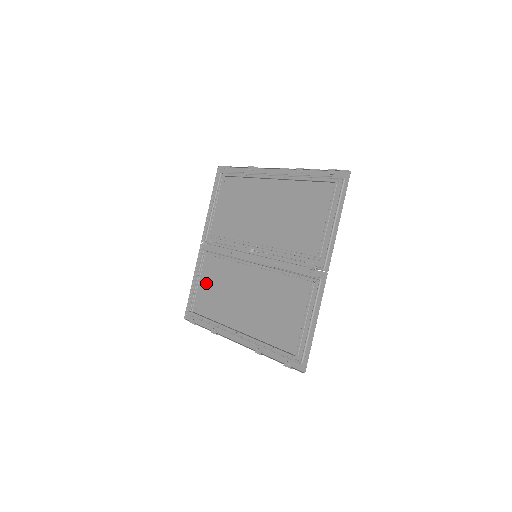
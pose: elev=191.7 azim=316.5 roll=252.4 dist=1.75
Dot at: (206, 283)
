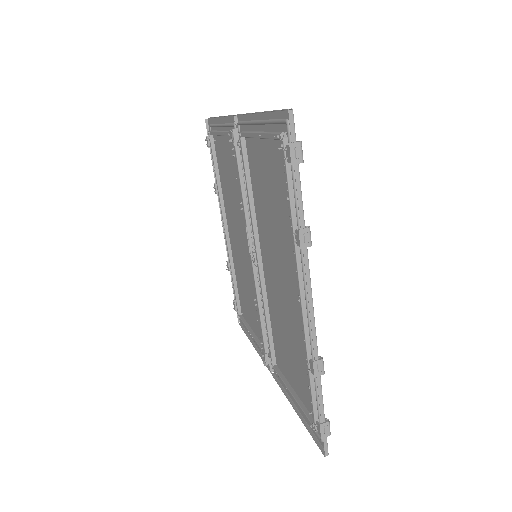
Dot at: (225, 150)
